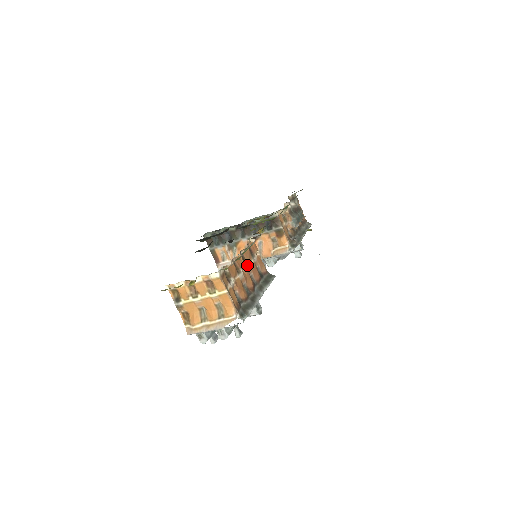
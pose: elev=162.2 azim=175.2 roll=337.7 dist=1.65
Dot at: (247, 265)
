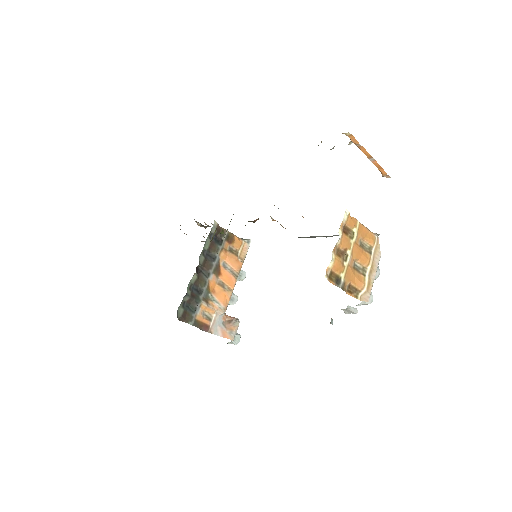
Dot at: occluded
